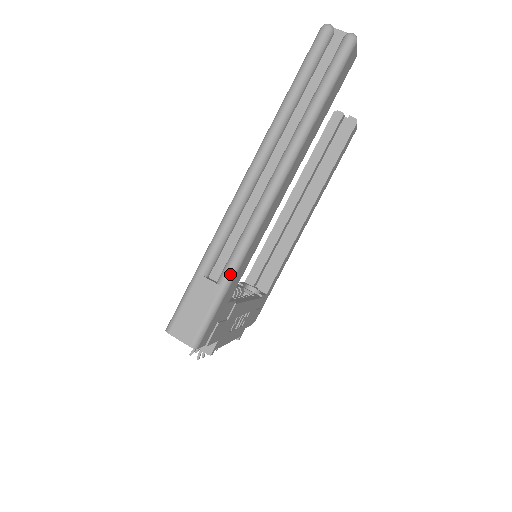
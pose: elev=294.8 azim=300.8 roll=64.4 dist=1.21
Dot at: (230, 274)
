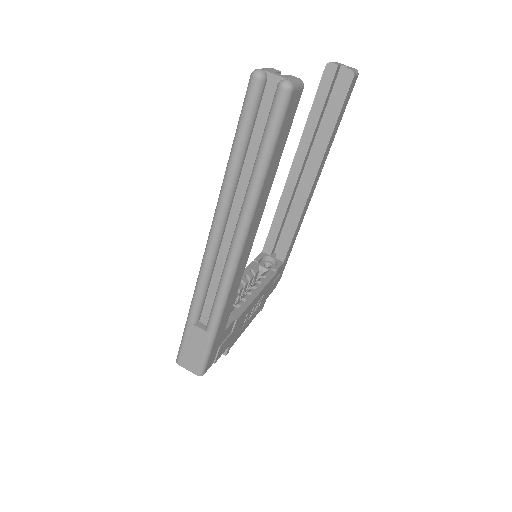
Dot at: (214, 324)
